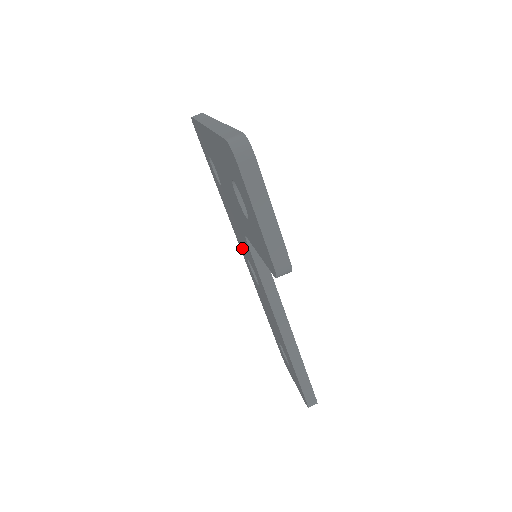
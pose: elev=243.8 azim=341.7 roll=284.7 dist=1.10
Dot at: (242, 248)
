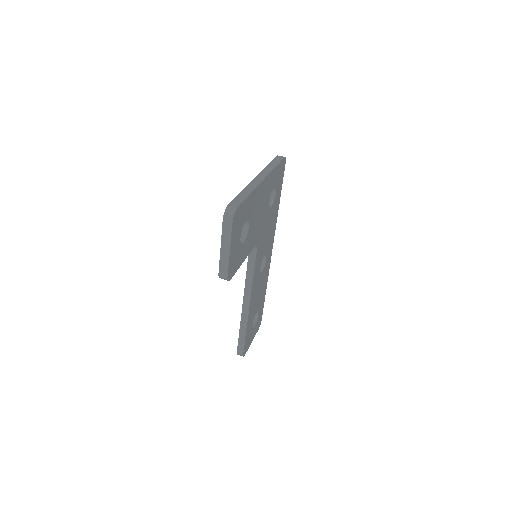
Dot at: occluded
